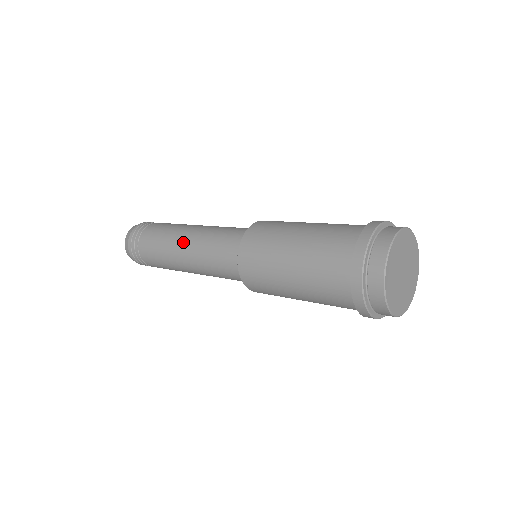
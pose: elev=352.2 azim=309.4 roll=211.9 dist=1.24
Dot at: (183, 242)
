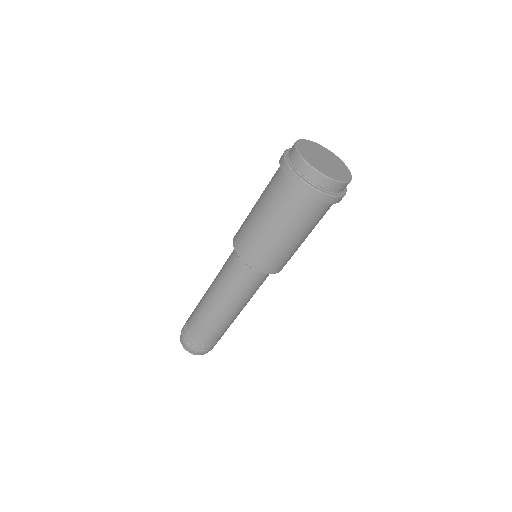
Dot at: occluded
